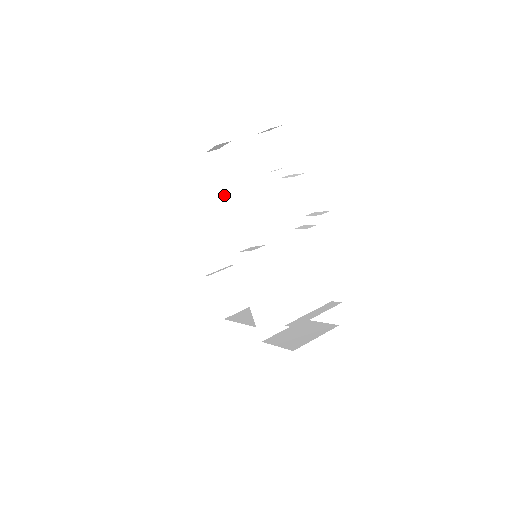
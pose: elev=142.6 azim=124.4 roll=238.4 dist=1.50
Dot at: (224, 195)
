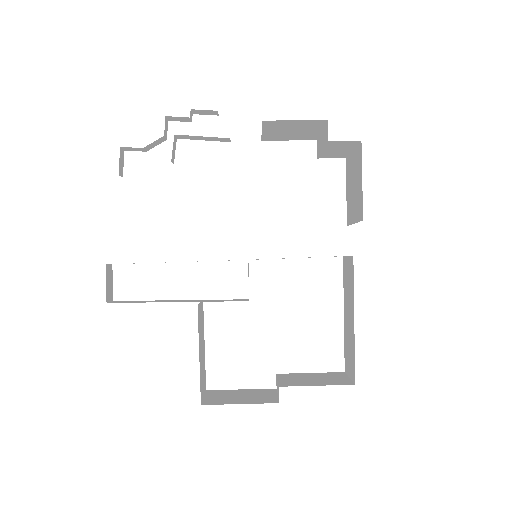
Dot at: occluded
